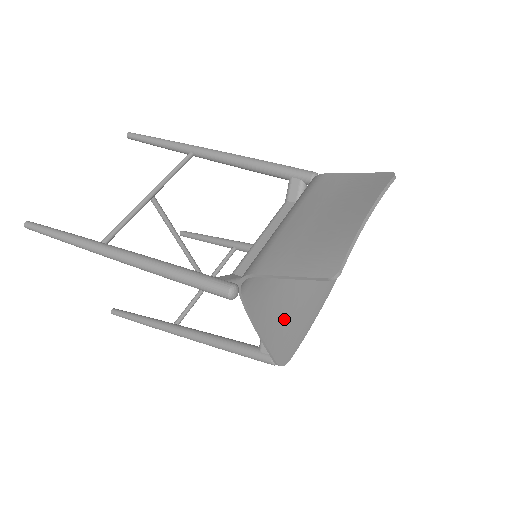
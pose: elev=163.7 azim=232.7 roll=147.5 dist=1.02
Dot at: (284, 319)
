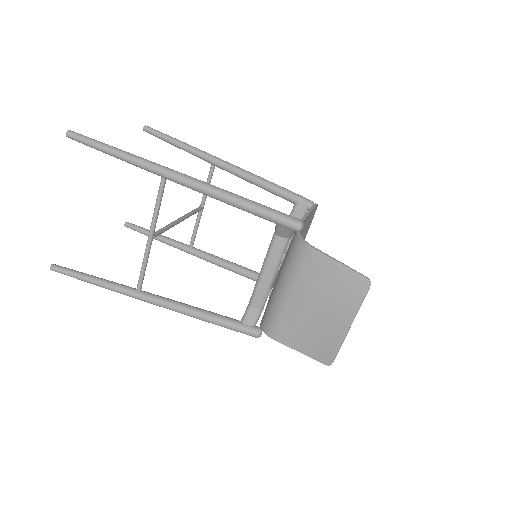
Dot at: occluded
